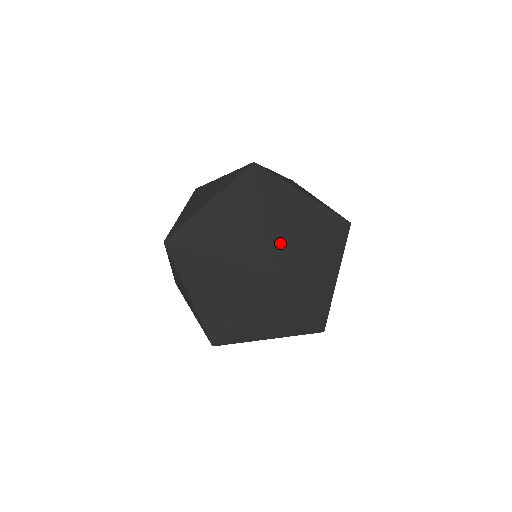
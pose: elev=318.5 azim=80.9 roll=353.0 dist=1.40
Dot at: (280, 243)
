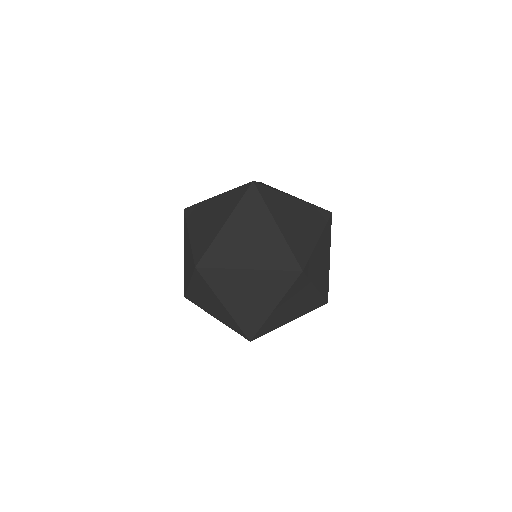
Dot at: (265, 185)
